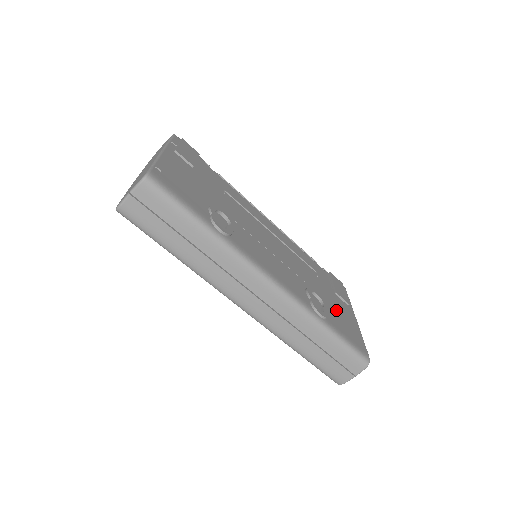
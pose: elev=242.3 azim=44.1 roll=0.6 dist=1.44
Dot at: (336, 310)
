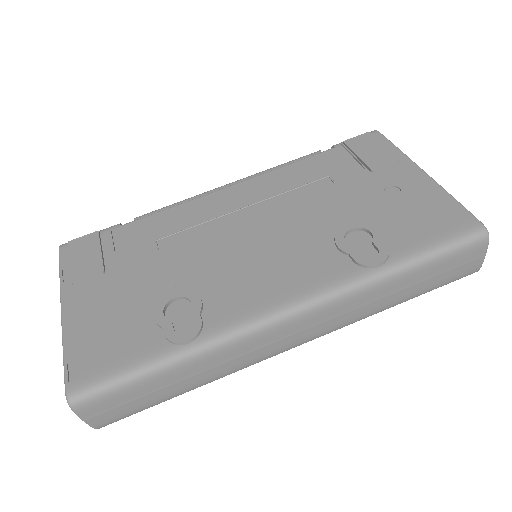
Dot at: (390, 207)
